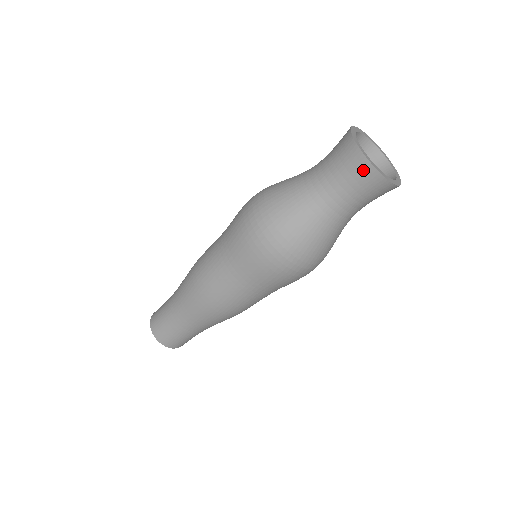
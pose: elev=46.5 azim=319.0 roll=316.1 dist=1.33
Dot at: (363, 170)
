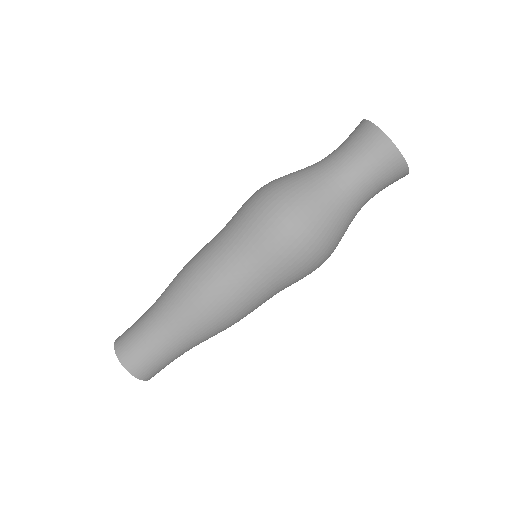
Dot at: (377, 141)
